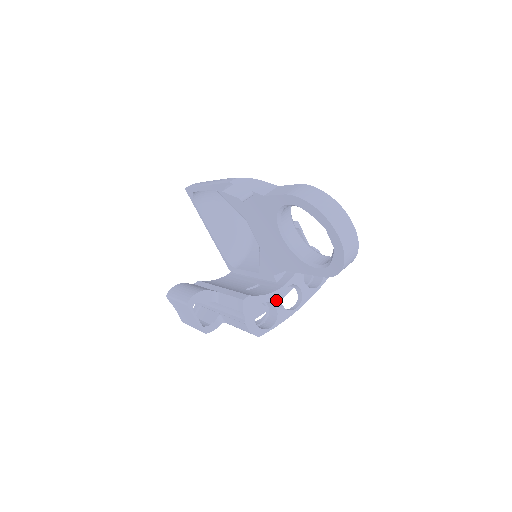
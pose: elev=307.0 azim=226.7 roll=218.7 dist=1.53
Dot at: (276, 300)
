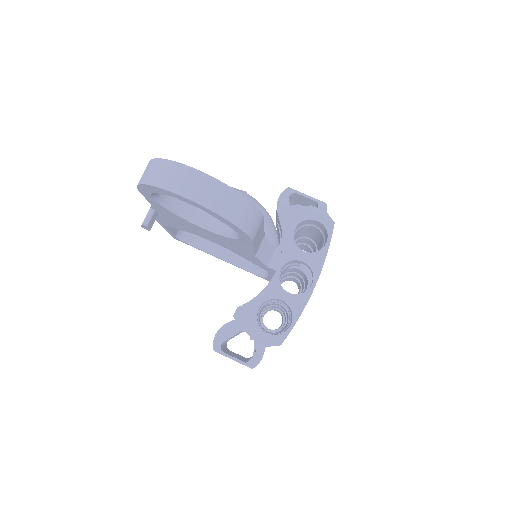
Dot at: (276, 292)
